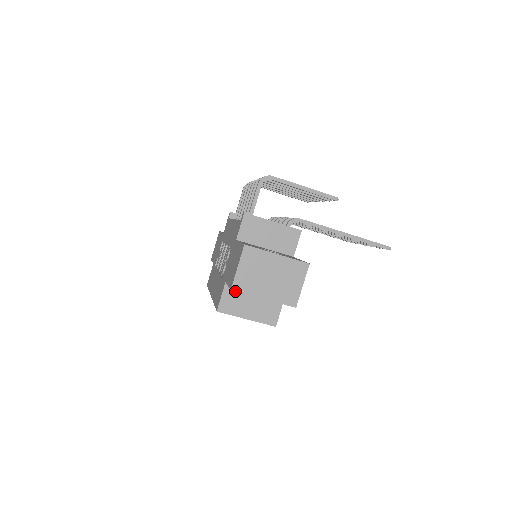
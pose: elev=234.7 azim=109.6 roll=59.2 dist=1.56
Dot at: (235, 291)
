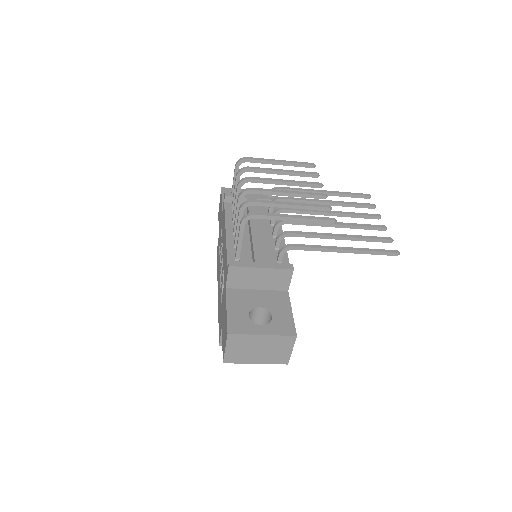
Dot at: occluded
